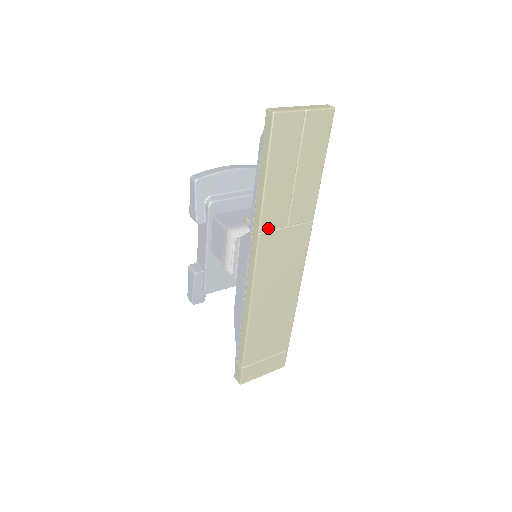
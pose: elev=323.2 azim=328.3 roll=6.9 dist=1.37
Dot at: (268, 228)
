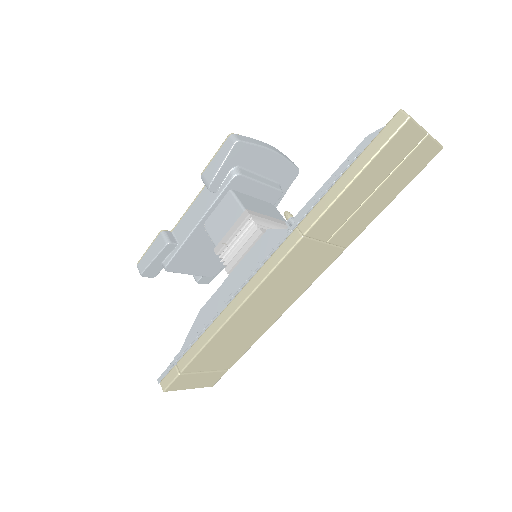
Dot at: (313, 235)
